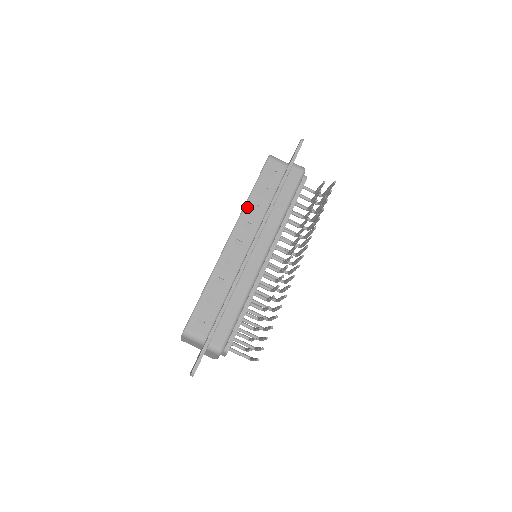
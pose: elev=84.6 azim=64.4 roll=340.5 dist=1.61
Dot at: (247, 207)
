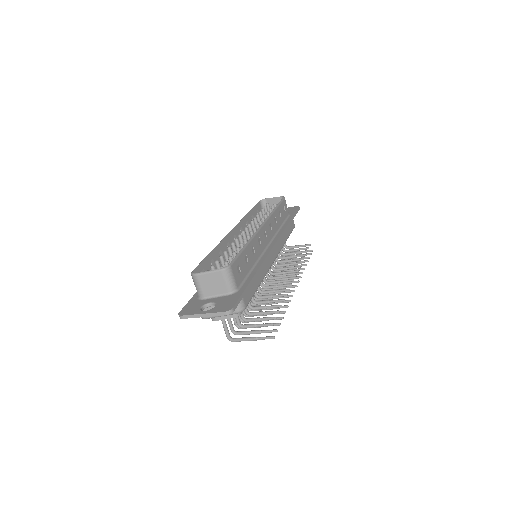
Dot at: (273, 215)
